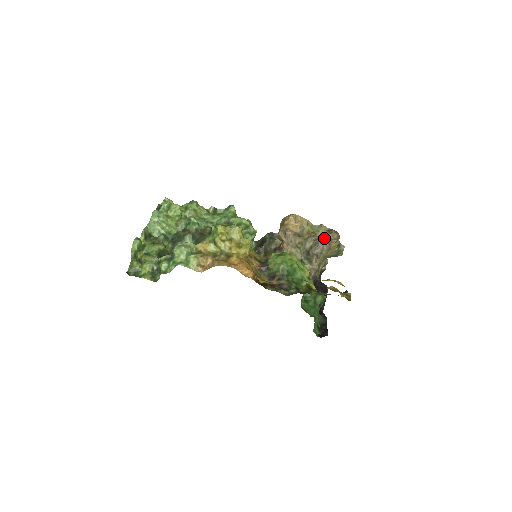
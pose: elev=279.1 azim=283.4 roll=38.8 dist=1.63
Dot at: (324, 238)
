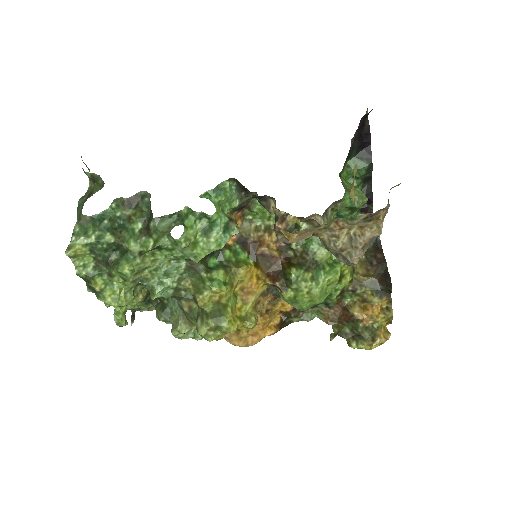
Dot at: (357, 253)
